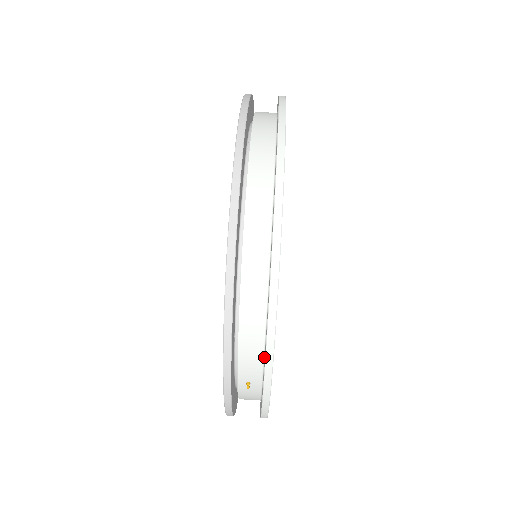
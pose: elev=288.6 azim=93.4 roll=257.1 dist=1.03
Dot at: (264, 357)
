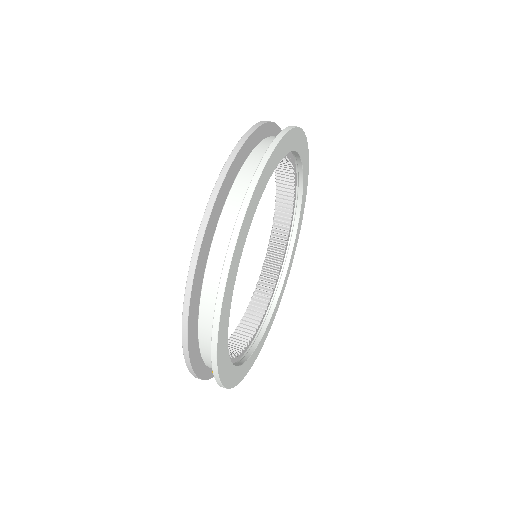
Dot at: occluded
